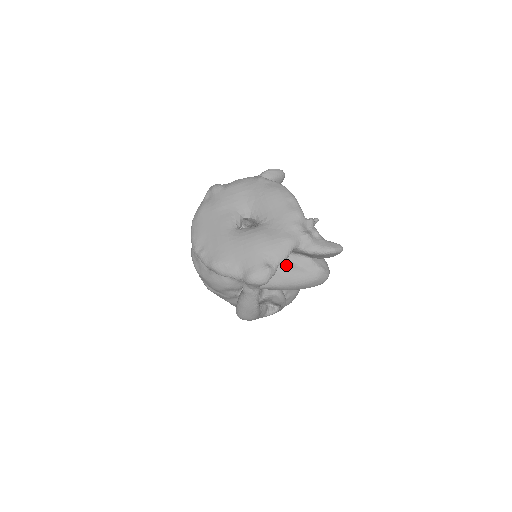
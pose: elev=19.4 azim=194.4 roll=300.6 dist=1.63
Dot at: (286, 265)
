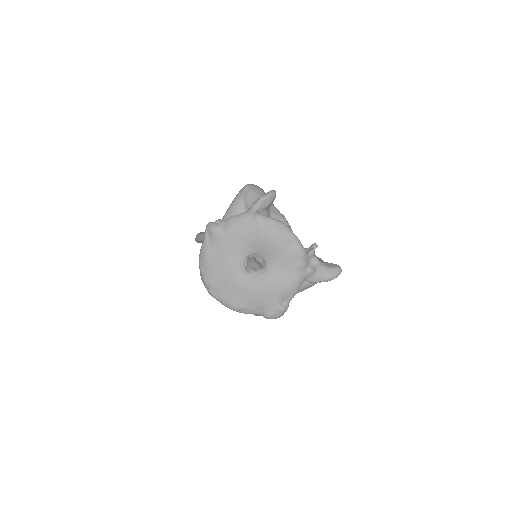
Dot at: occluded
